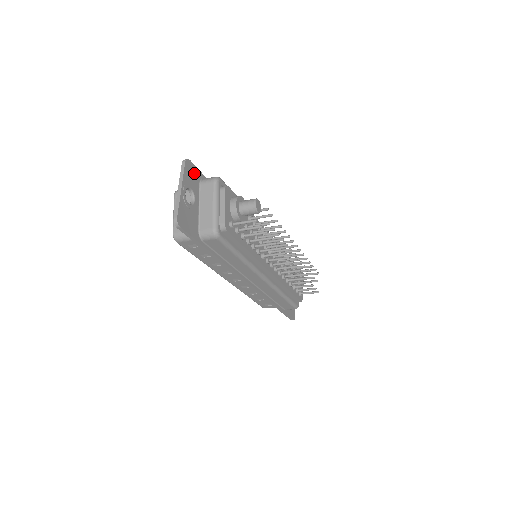
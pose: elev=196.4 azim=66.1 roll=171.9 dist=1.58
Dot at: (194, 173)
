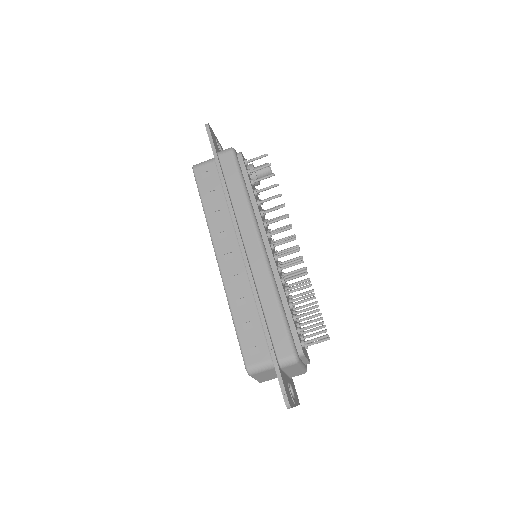
Dot at: occluded
